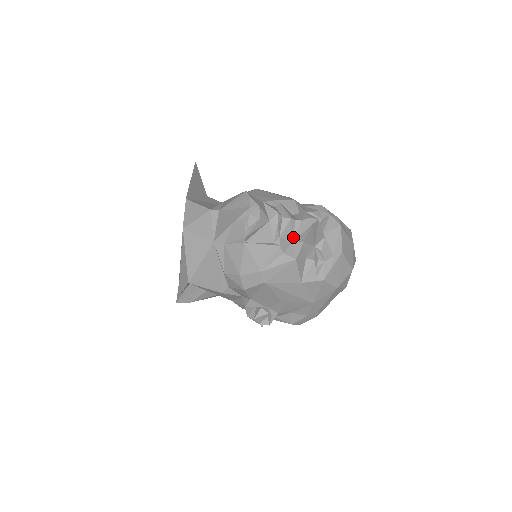
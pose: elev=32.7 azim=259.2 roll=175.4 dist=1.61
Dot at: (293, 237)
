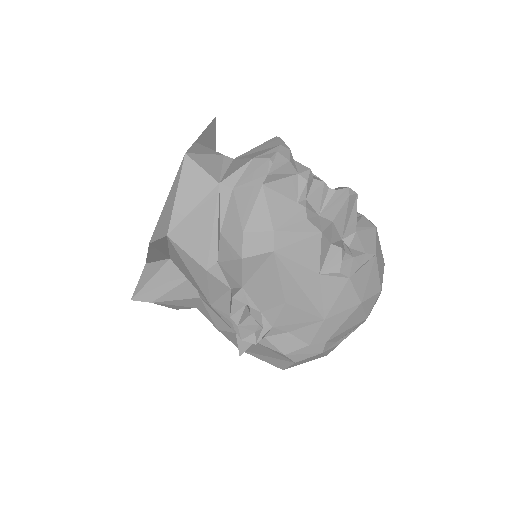
Dot at: (321, 208)
